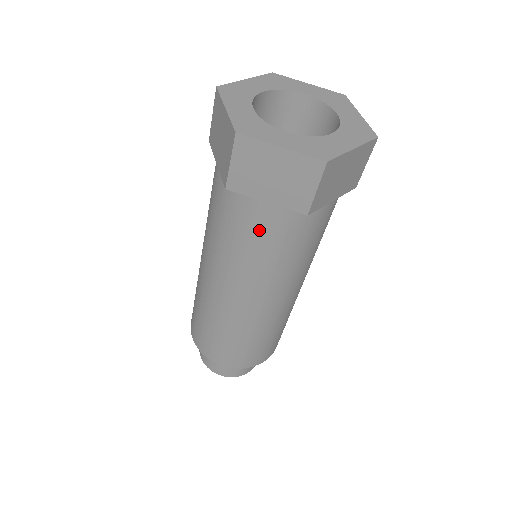
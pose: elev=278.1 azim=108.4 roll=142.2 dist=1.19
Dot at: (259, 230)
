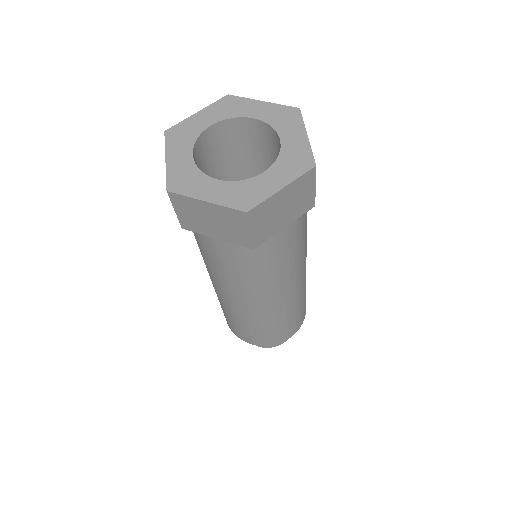
Dot at: (224, 256)
